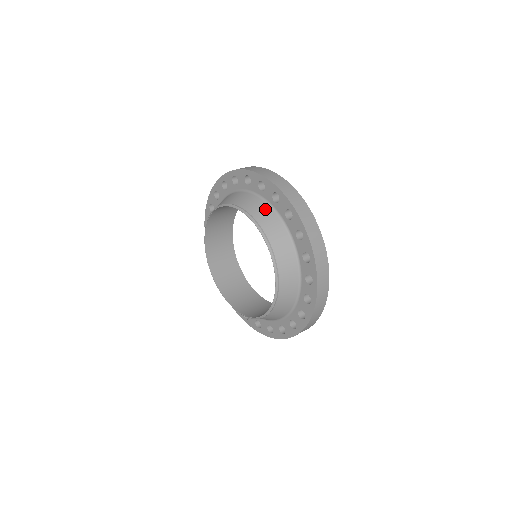
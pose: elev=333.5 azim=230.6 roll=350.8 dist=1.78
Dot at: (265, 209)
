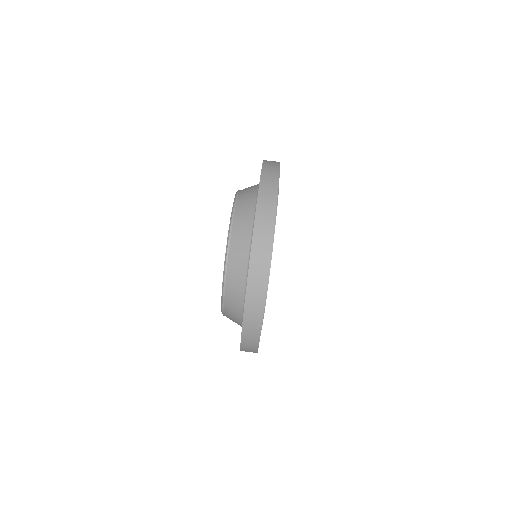
Dot at: (240, 282)
